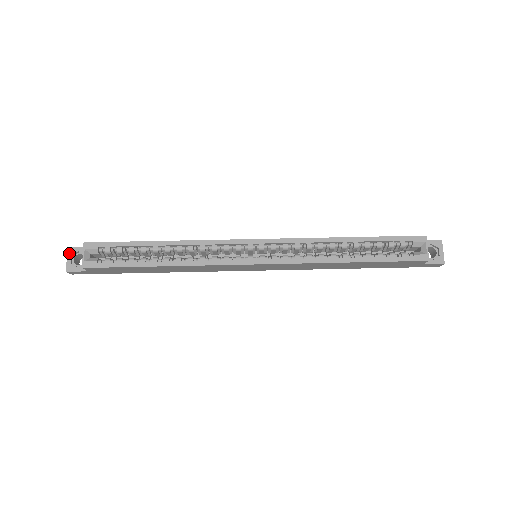
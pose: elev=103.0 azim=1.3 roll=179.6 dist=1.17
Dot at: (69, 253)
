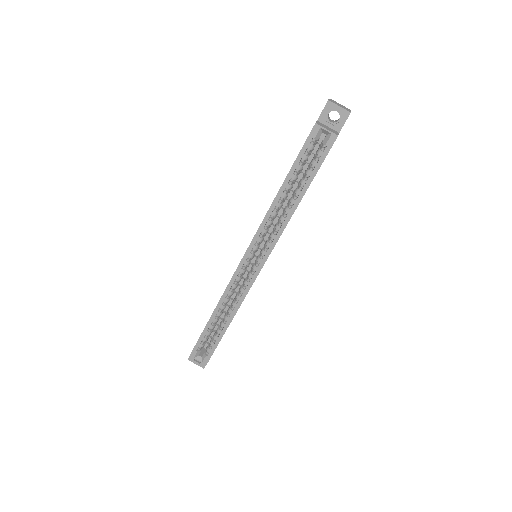
Dot at: (192, 361)
